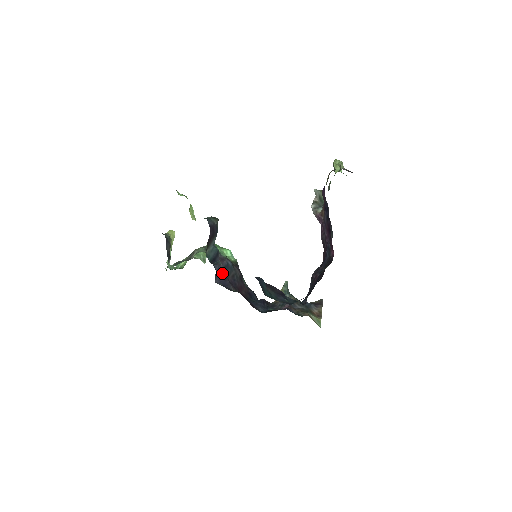
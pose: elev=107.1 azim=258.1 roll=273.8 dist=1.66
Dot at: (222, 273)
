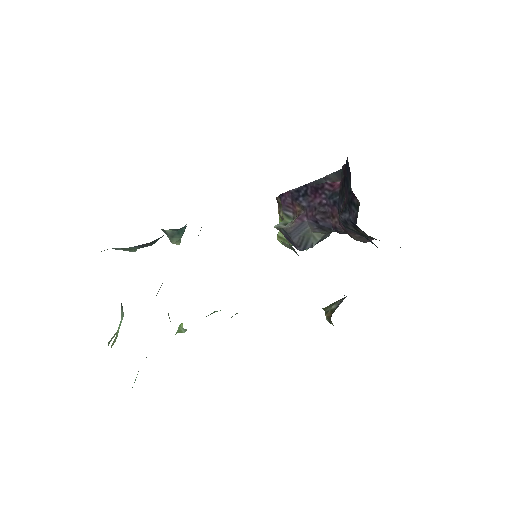
Dot at: occluded
